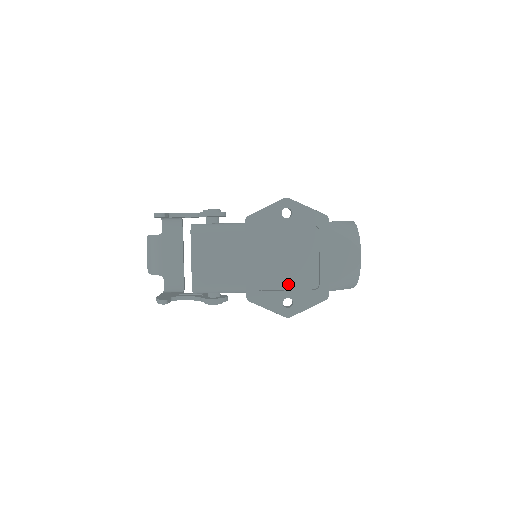
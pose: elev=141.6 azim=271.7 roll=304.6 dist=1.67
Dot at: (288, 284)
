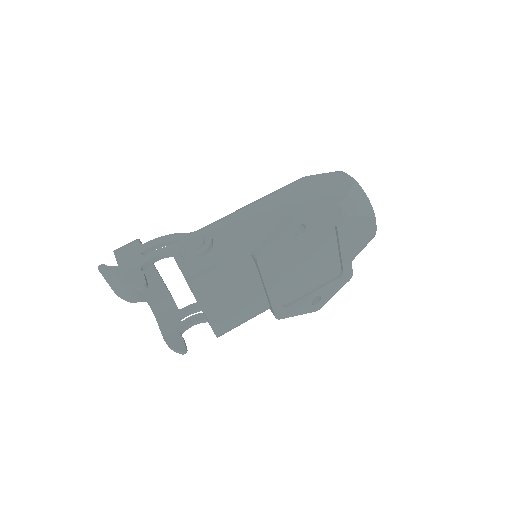
Dot at: (312, 285)
